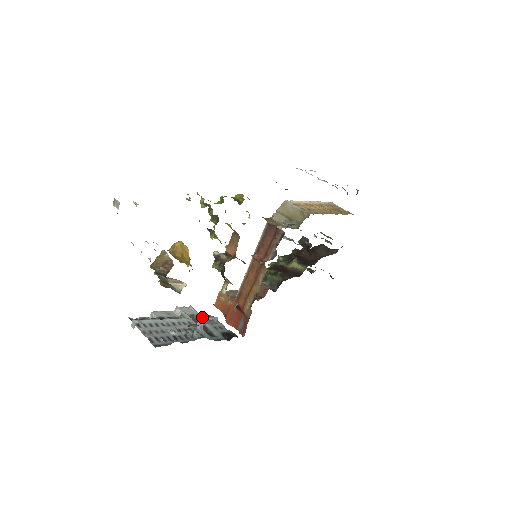
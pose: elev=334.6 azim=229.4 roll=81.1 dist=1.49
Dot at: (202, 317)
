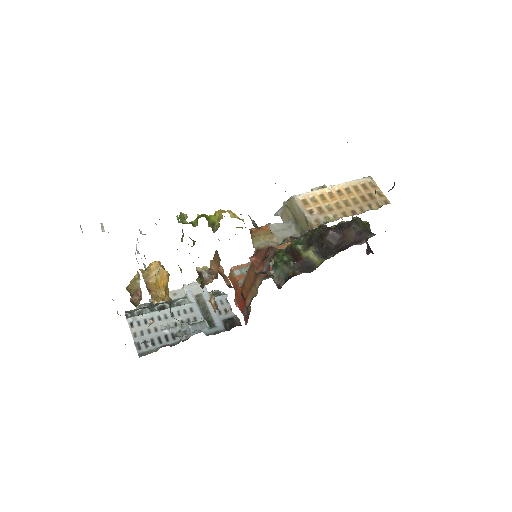
Dot at: (209, 297)
